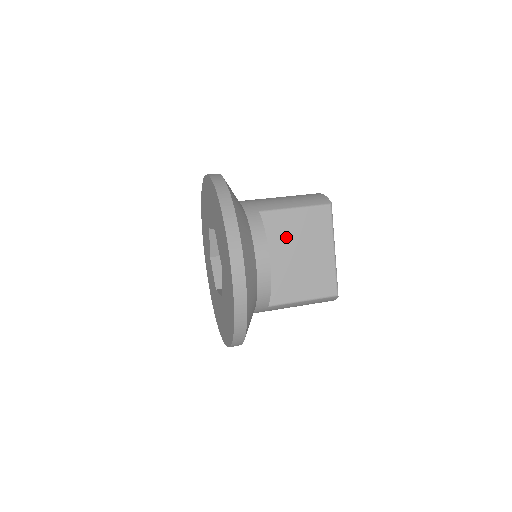
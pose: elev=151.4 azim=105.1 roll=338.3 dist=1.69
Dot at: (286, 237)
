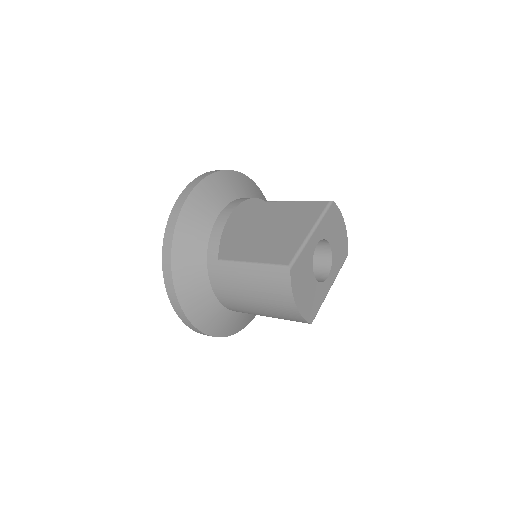
Dot at: (273, 217)
